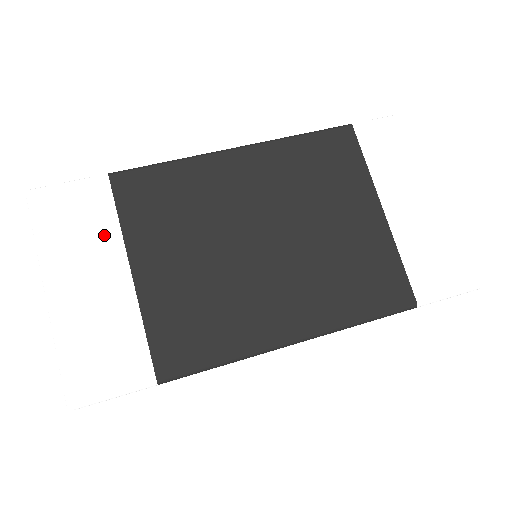
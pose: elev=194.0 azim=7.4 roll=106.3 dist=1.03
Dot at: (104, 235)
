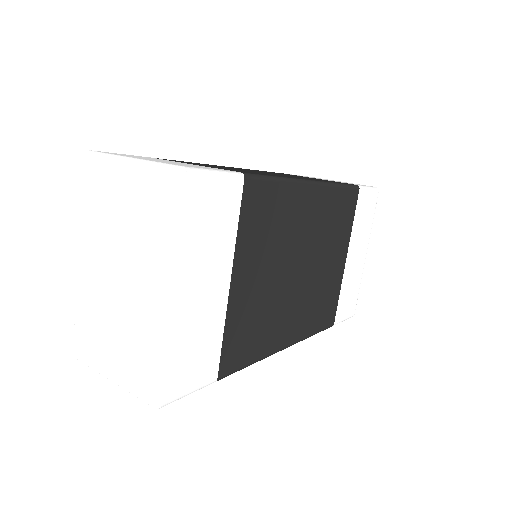
Dot at: (225, 241)
